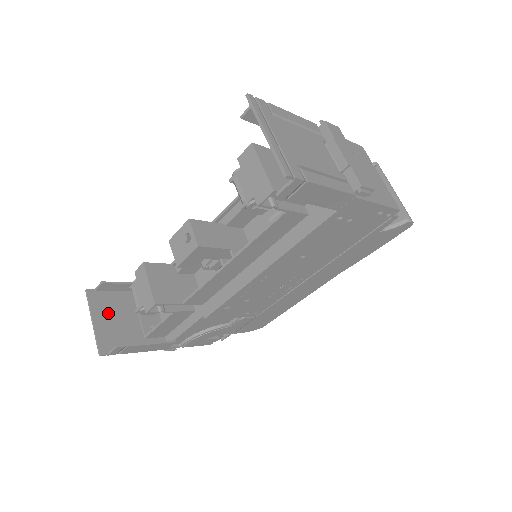
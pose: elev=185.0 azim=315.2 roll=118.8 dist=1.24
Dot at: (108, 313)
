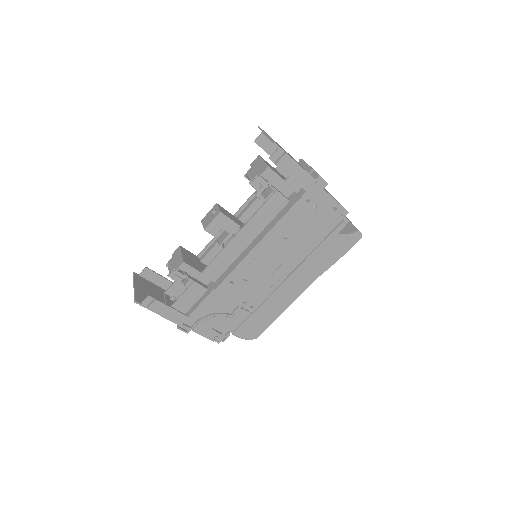
Dot at: (145, 288)
